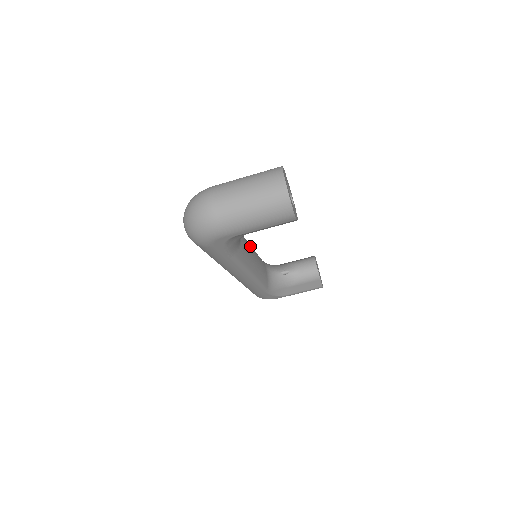
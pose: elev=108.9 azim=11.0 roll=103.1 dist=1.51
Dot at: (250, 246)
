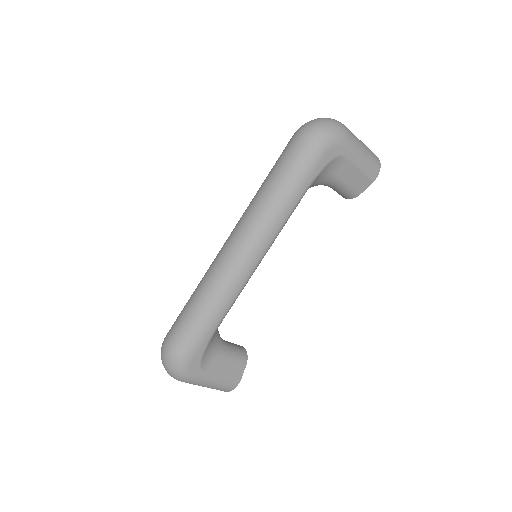
Dot at: occluded
